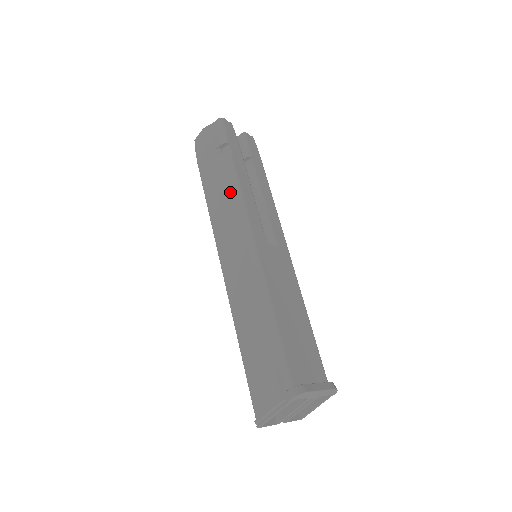
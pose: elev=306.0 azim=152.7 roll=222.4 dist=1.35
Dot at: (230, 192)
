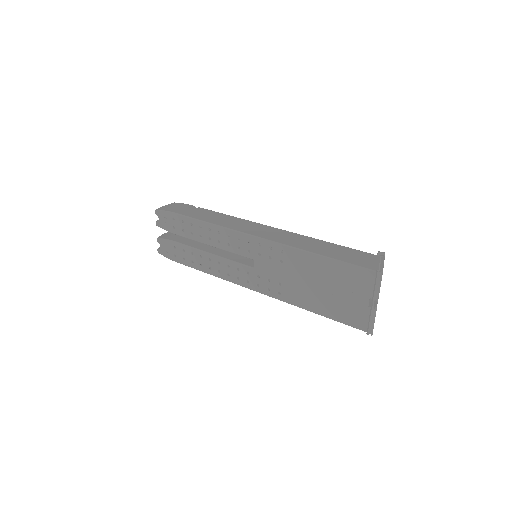
Dot at: (224, 215)
